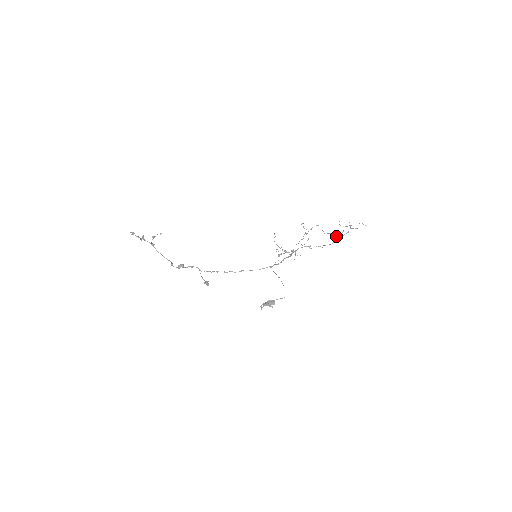
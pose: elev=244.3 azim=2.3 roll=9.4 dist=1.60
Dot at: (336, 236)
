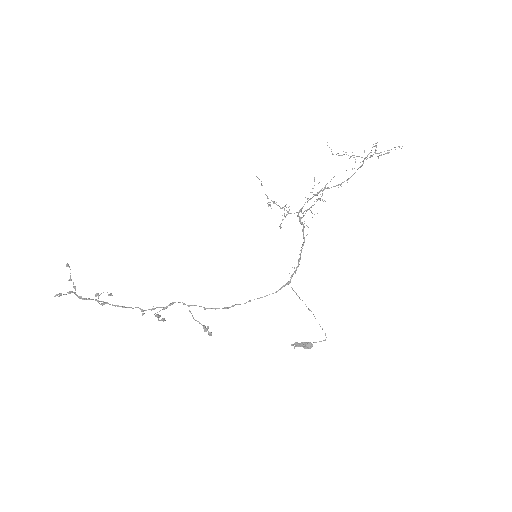
Dot at: occluded
